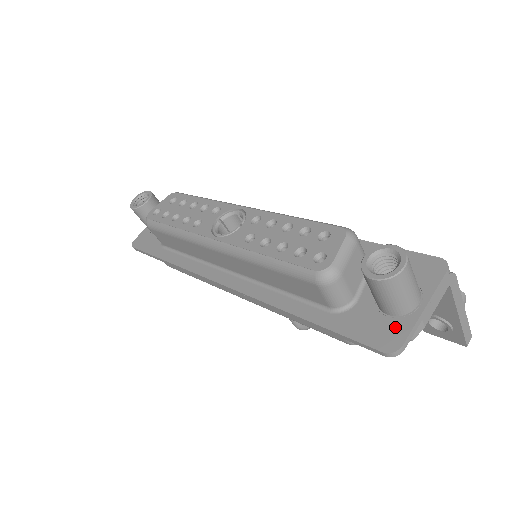
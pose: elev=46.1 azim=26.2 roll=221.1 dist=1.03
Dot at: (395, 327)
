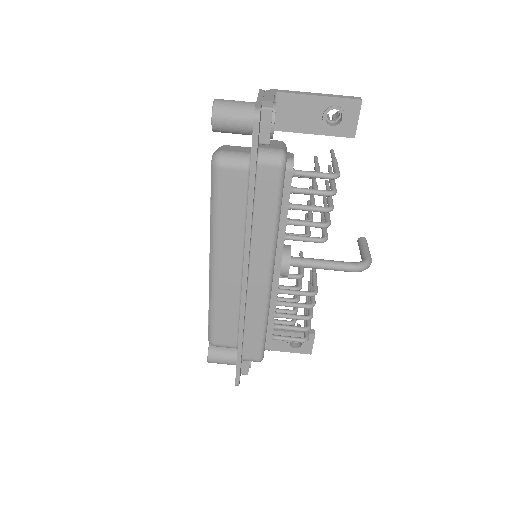
Dot at: occluded
